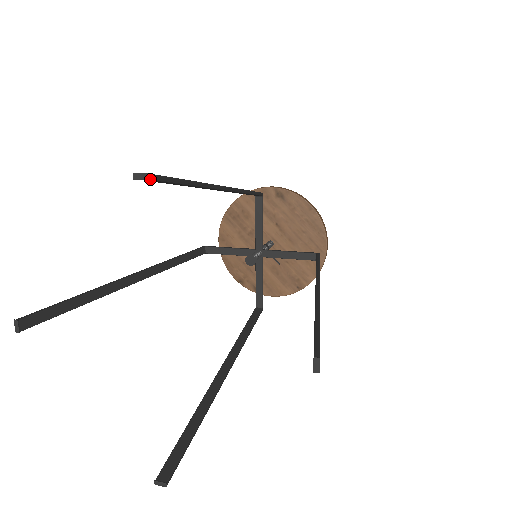
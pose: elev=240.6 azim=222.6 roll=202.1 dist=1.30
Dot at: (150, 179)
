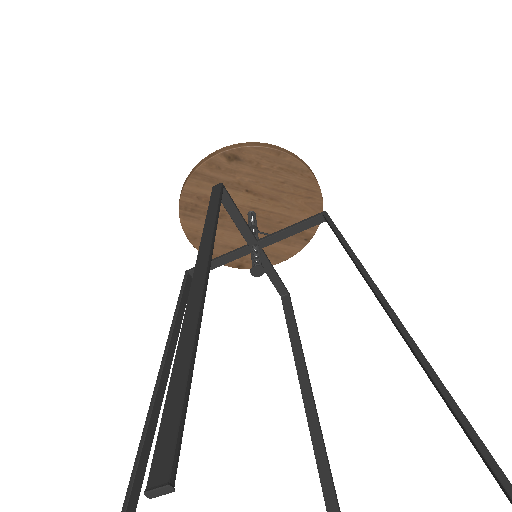
Dot at: (174, 479)
